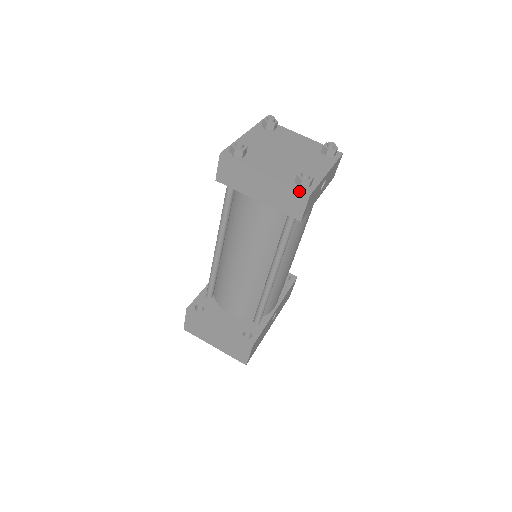
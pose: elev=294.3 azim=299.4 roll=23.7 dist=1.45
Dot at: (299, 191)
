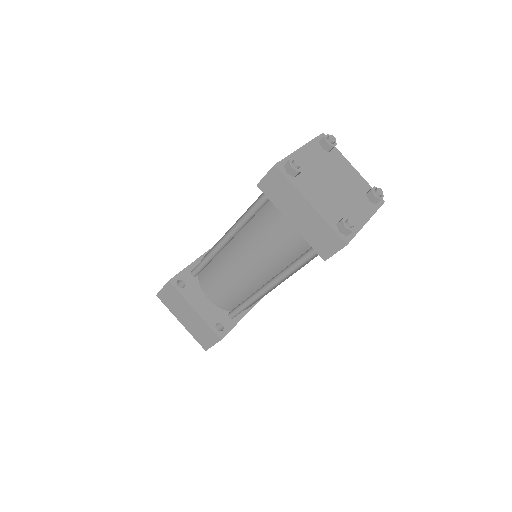
Dot at: (338, 236)
